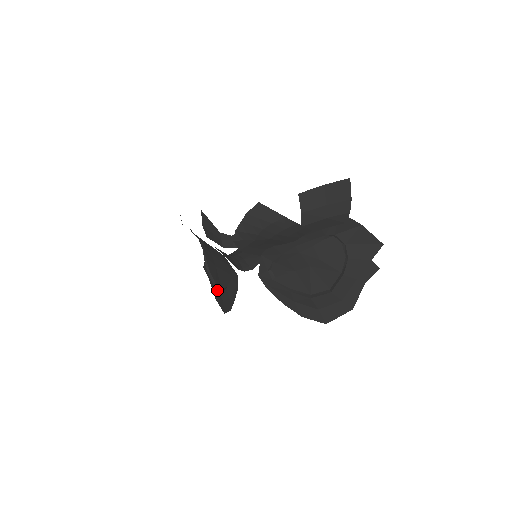
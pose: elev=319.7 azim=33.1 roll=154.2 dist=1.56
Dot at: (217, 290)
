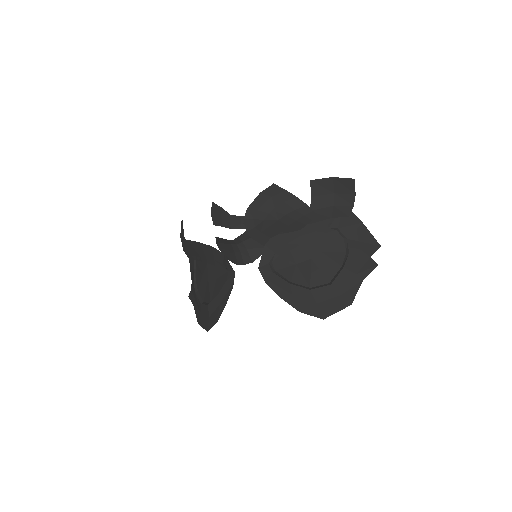
Dot at: (205, 304)
